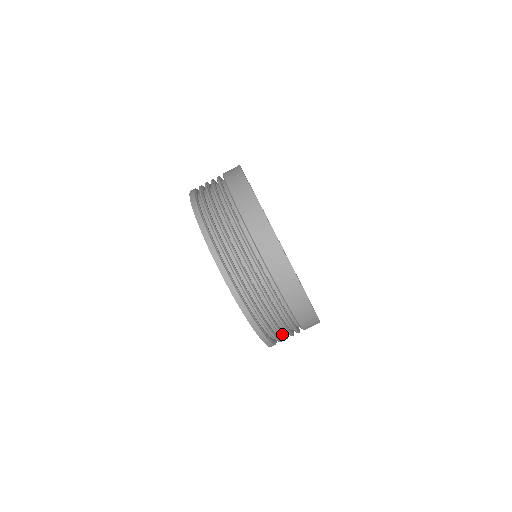
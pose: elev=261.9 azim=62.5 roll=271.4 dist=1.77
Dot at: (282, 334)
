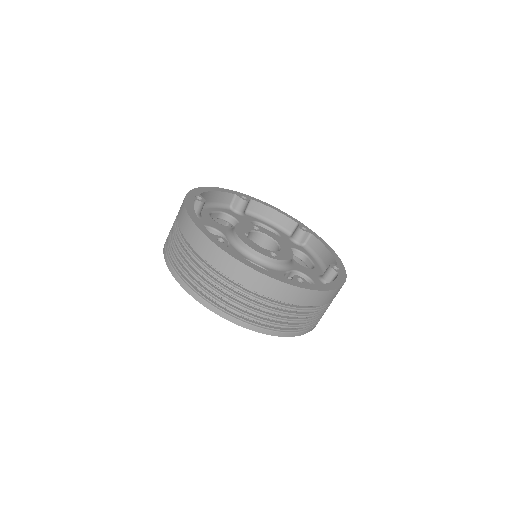
Dot at: occluded
